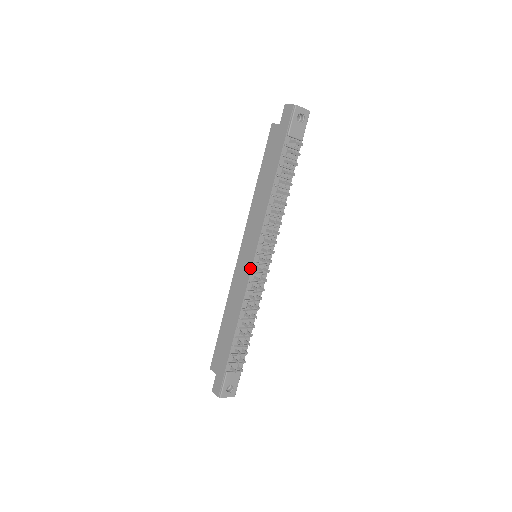
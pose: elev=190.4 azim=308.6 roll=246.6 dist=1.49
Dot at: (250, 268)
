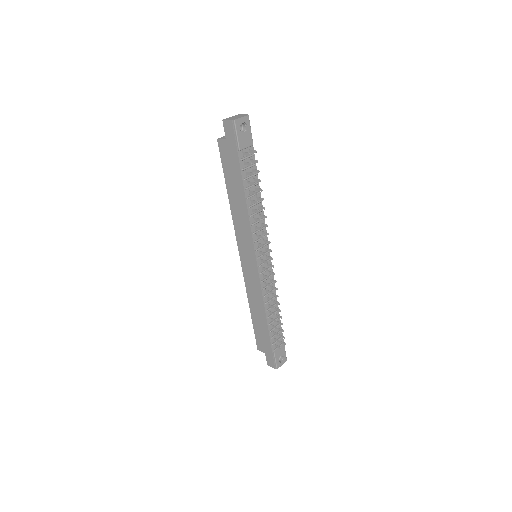
Dot at: (257, 271)
